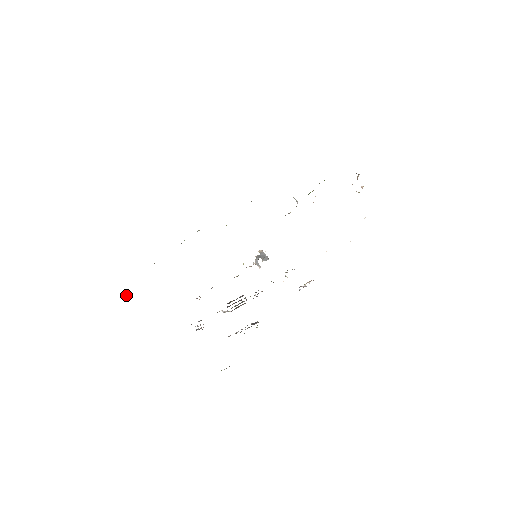
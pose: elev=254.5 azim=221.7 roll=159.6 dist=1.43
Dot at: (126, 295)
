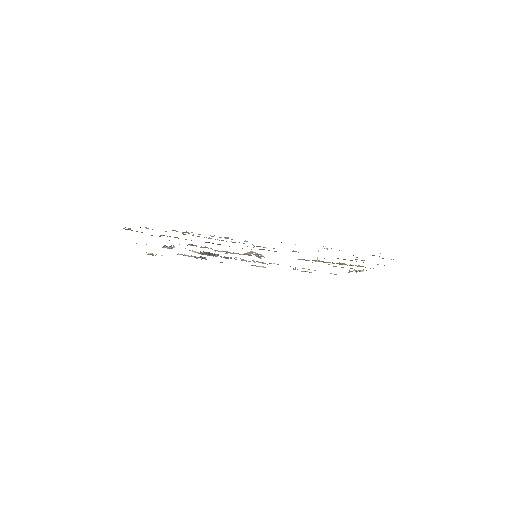
Dot at: (145, 227)
